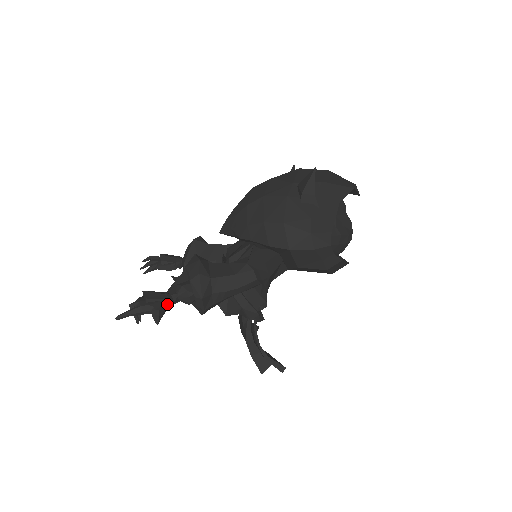
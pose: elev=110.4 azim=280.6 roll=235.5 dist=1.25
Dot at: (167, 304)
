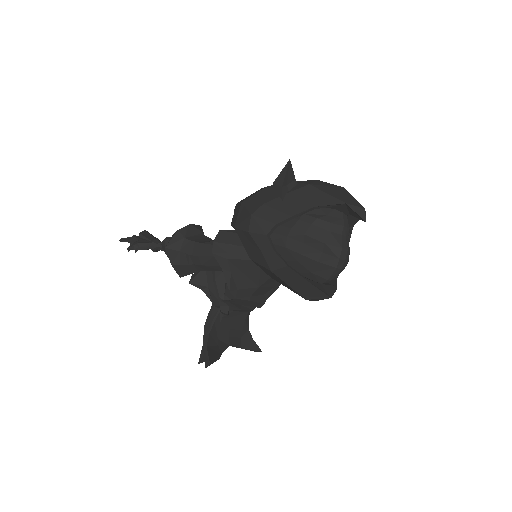
Dot at: (150, 245)
